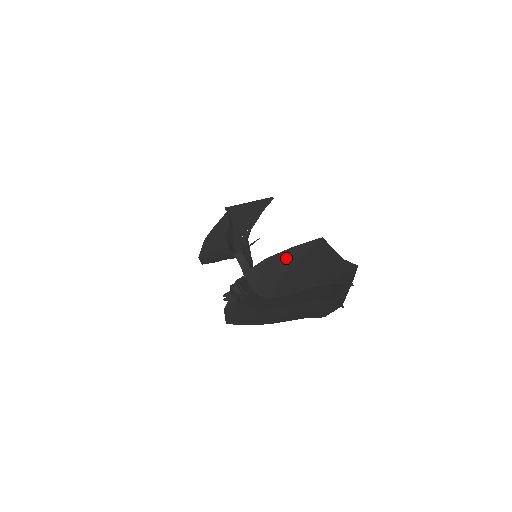
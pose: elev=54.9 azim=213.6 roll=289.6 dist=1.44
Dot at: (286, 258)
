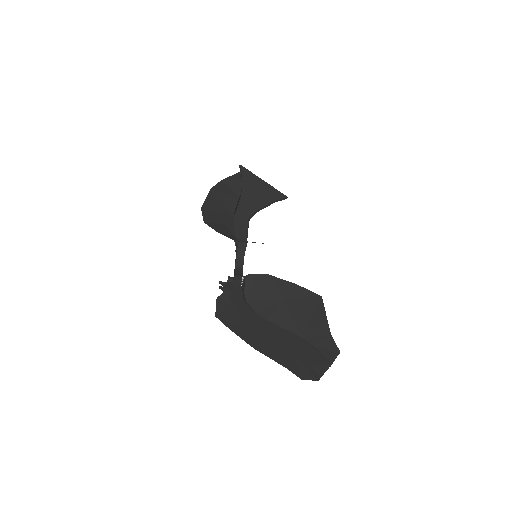
Dot at: (286, 289)
